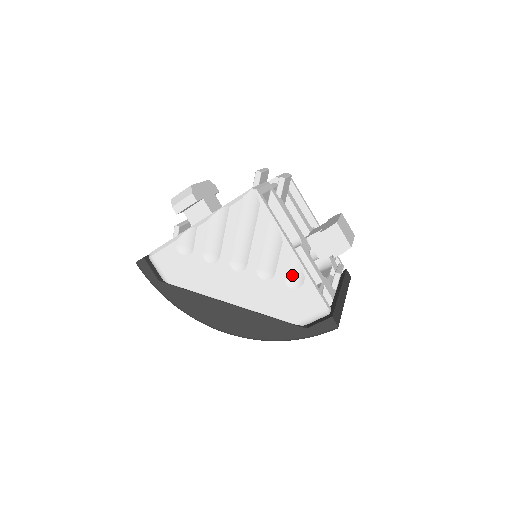
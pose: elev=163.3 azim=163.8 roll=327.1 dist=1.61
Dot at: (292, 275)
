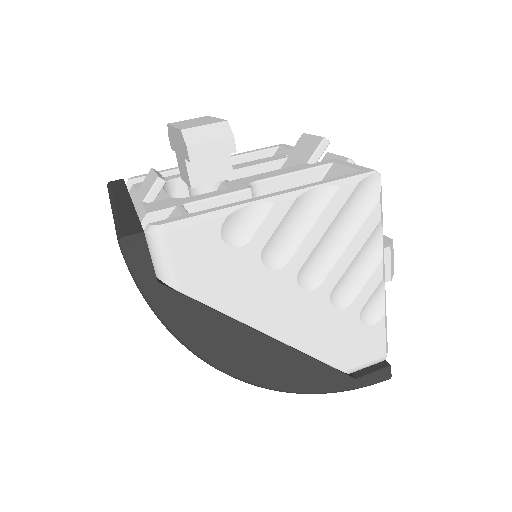
Dot at: (369, 306)
